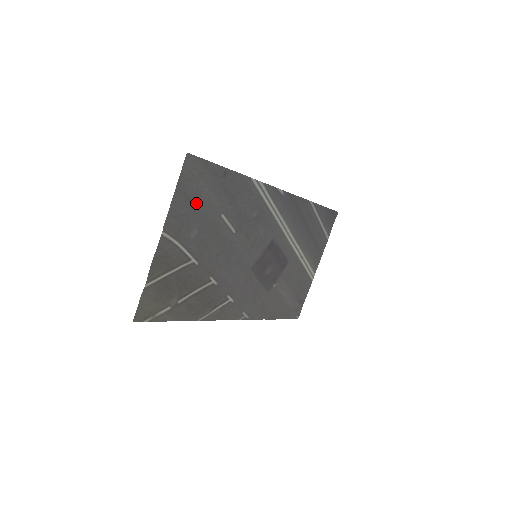
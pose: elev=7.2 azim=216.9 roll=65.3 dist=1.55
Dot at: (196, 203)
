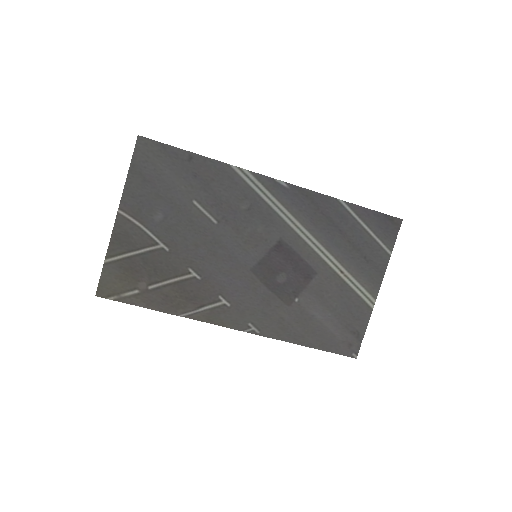
Dot at: (157, 185)
